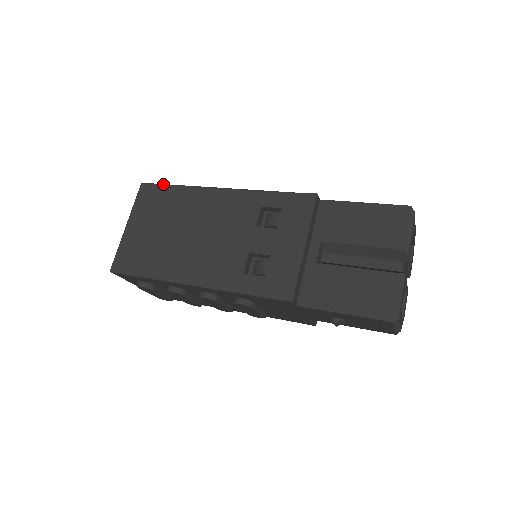
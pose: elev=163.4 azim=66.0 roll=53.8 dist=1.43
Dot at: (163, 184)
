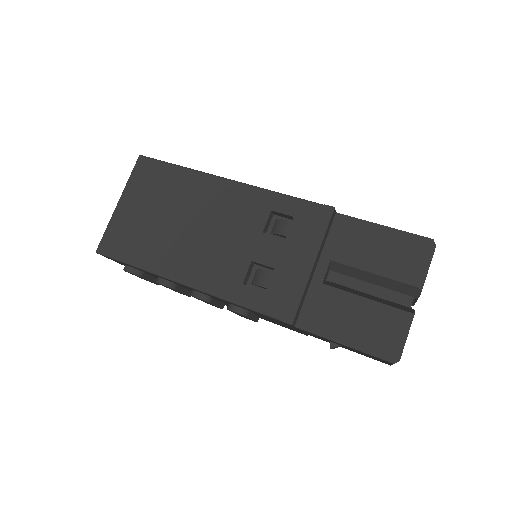
Dot at: (164, 161)
